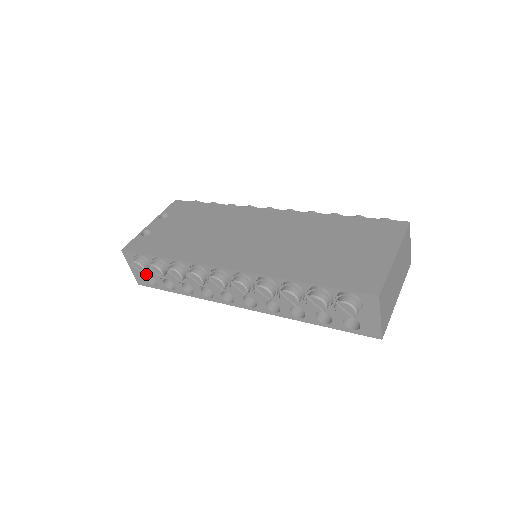
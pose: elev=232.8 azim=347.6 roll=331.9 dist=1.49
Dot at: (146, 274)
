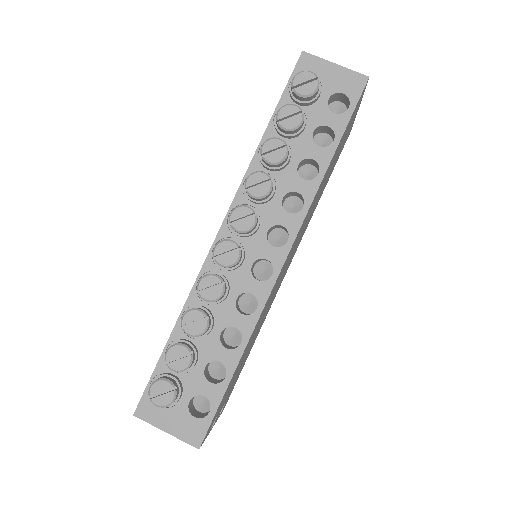
Dot at: (185, 406)
